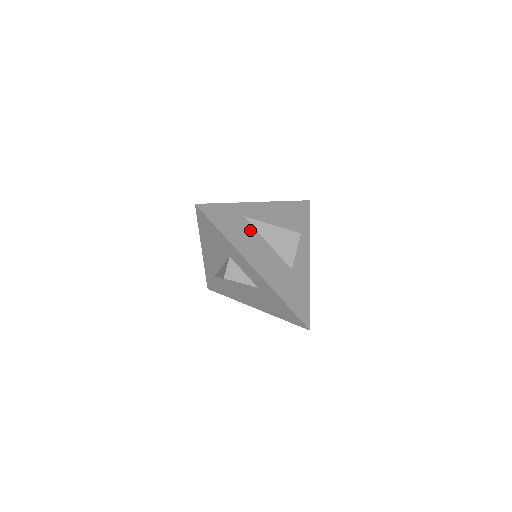
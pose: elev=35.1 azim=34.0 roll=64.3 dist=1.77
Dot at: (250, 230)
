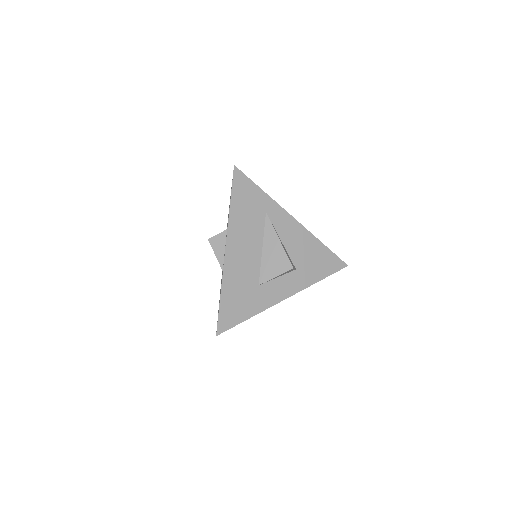
Dot at: (258, 225)
